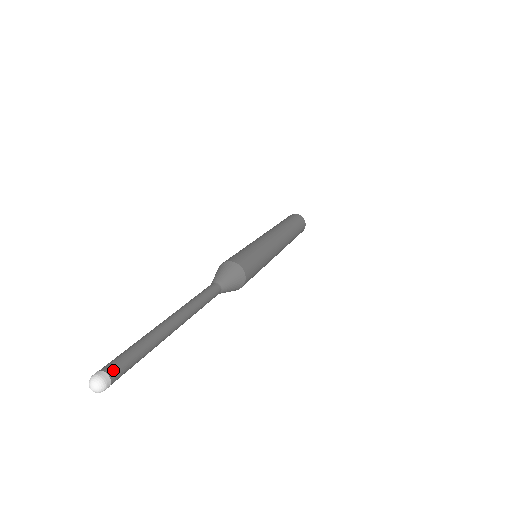
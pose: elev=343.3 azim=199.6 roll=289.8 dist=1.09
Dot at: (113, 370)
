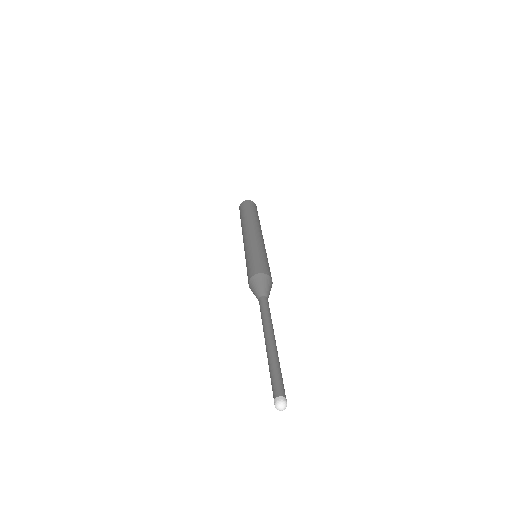
Dot at: (284, 393)
